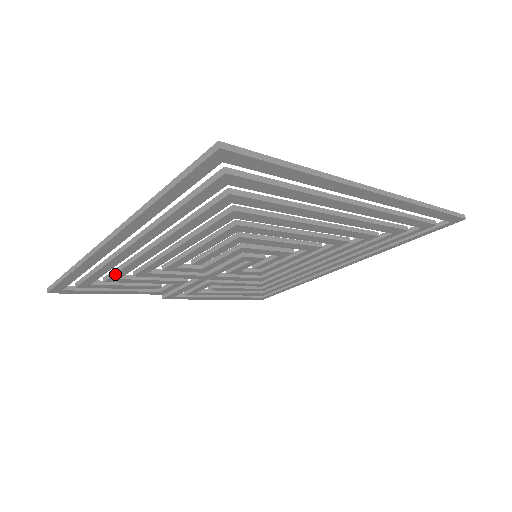
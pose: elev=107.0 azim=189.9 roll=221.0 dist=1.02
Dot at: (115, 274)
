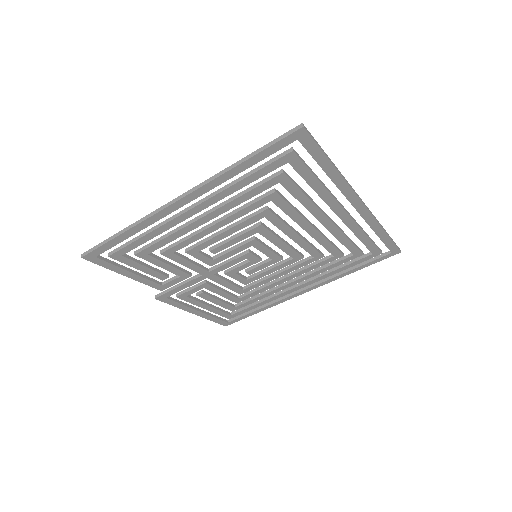
Dot at: (150, 246)
